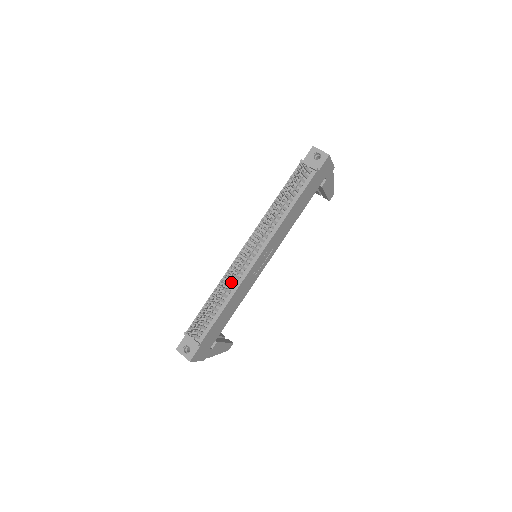
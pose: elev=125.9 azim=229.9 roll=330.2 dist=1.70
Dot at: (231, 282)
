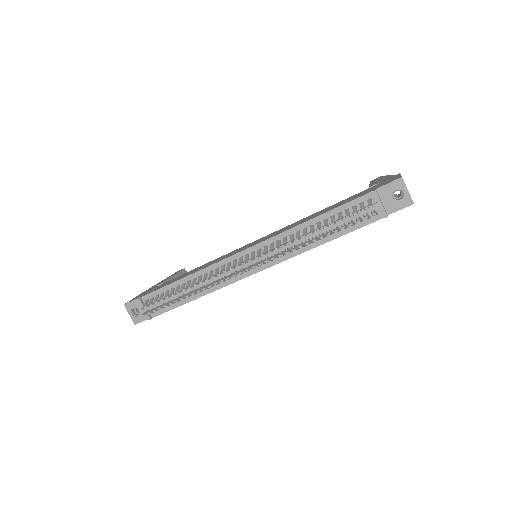
Dot at: (212, 281)
